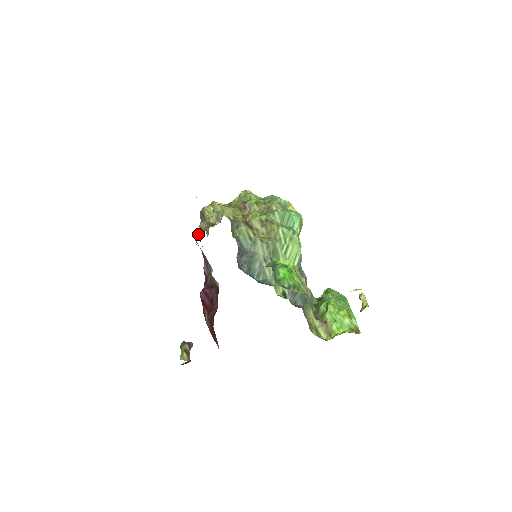
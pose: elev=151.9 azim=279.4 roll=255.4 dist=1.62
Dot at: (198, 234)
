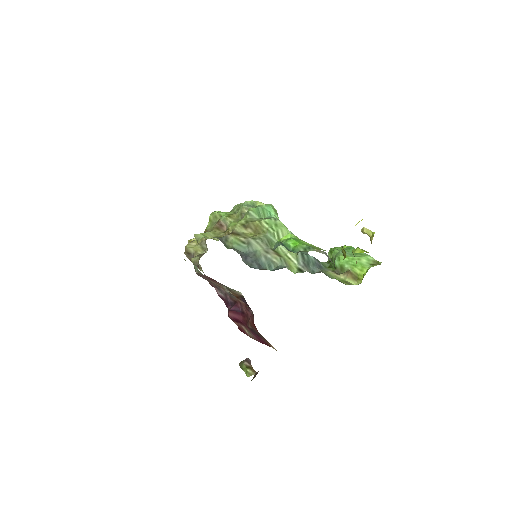
Dot at: occluded
